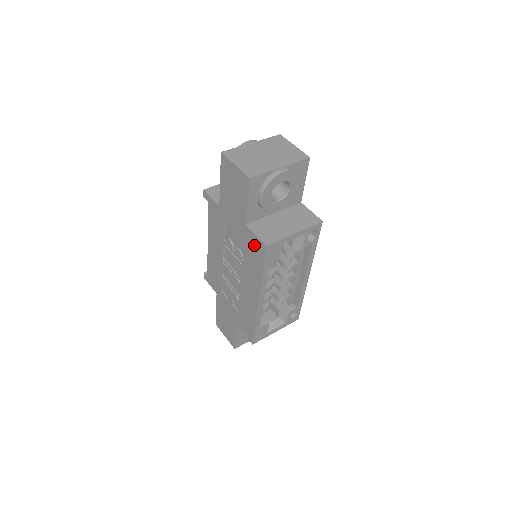
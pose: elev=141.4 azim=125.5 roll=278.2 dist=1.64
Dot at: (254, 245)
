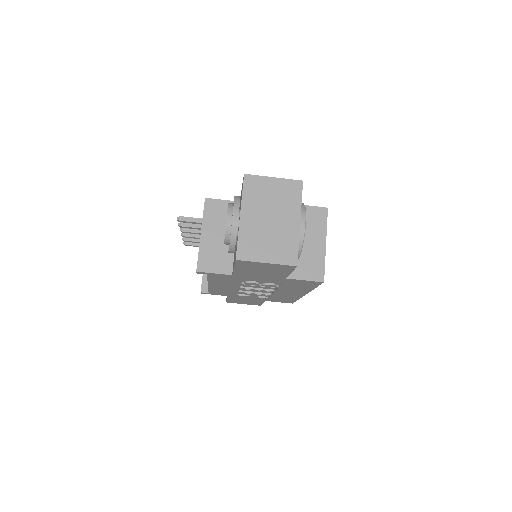
Dot at: (302, 283)
